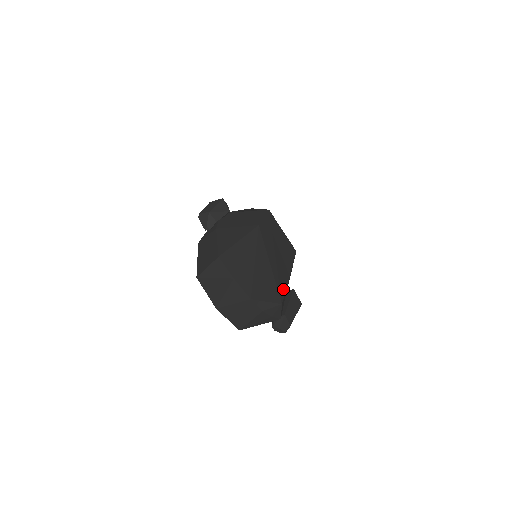
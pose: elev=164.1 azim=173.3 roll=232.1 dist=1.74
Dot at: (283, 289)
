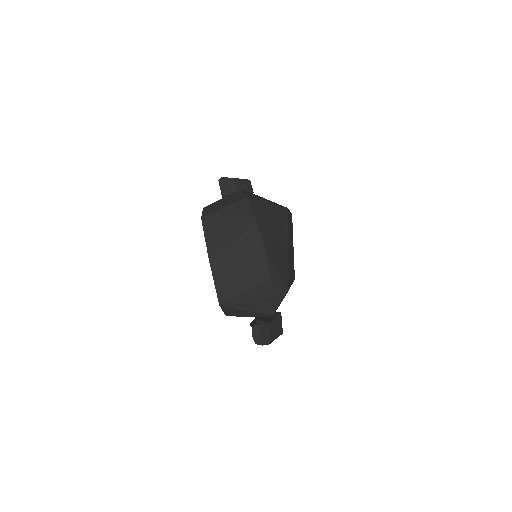
Dot at: (289, 283)
